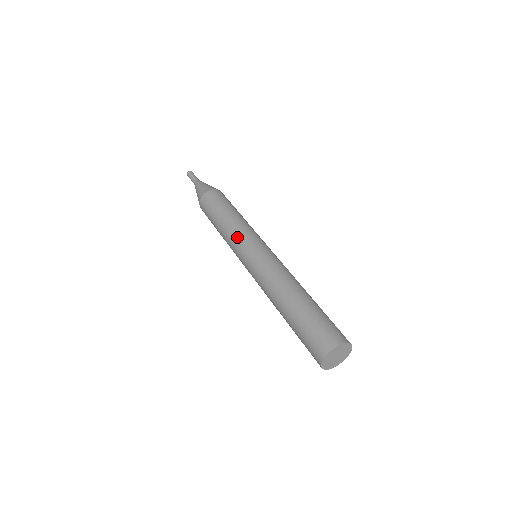
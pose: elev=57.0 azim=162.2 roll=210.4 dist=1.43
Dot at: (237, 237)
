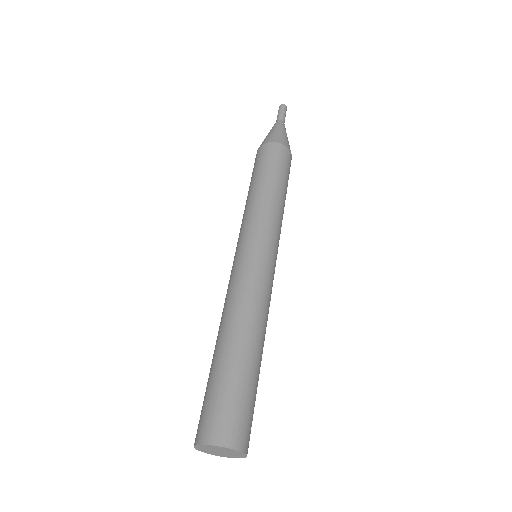
Dot at: (240, 228)
